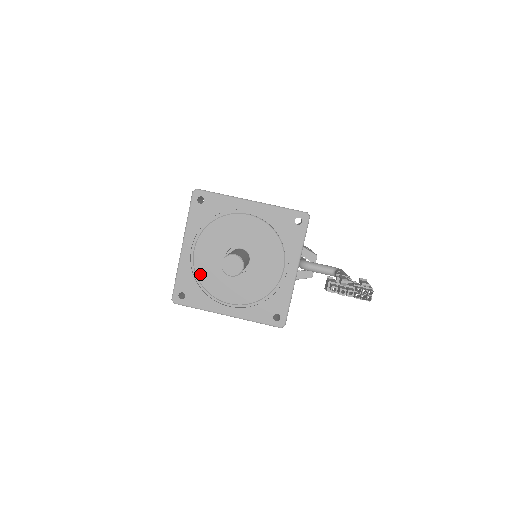
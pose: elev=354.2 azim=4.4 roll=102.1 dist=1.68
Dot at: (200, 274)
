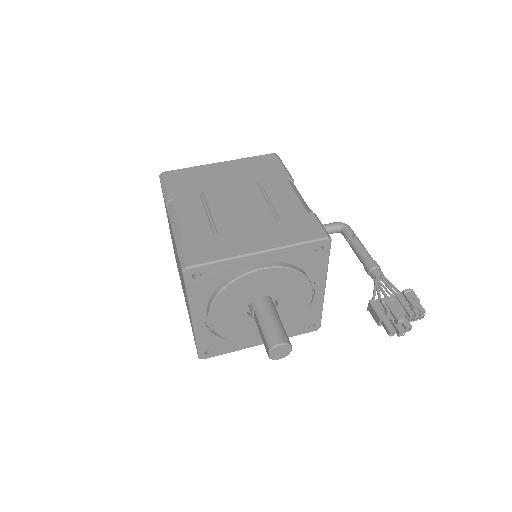
Dot at: (224, 334)
